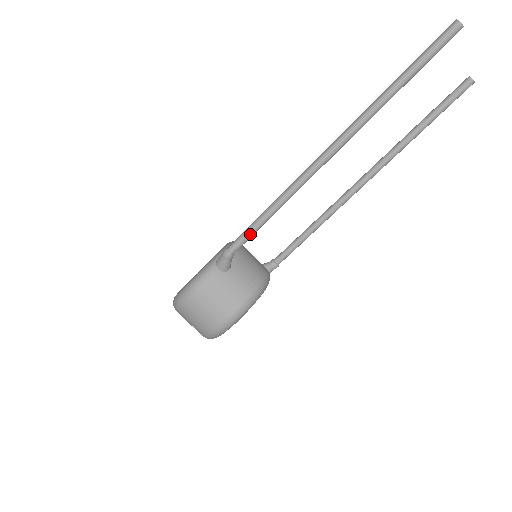
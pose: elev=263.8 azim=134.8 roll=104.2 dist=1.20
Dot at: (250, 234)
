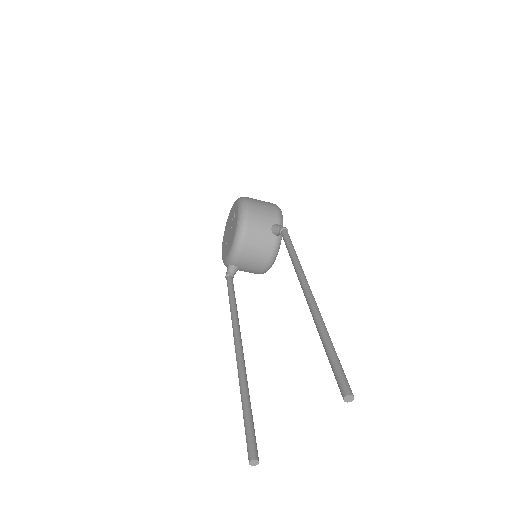
Dot at: occluded
